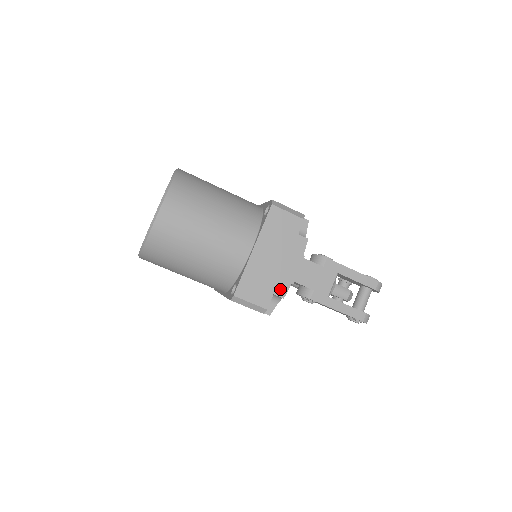
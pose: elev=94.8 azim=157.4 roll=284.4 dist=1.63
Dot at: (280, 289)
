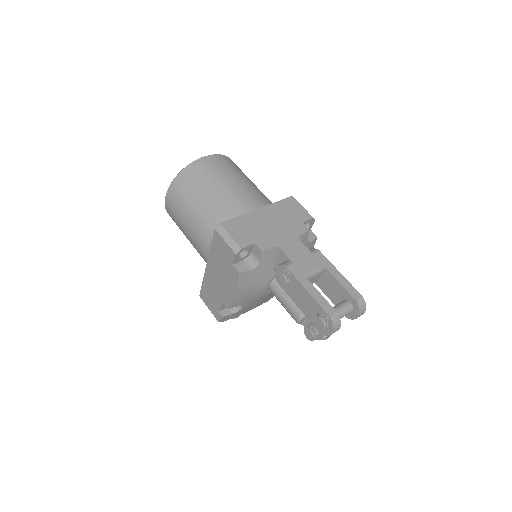
Dot at: (263, 244)
